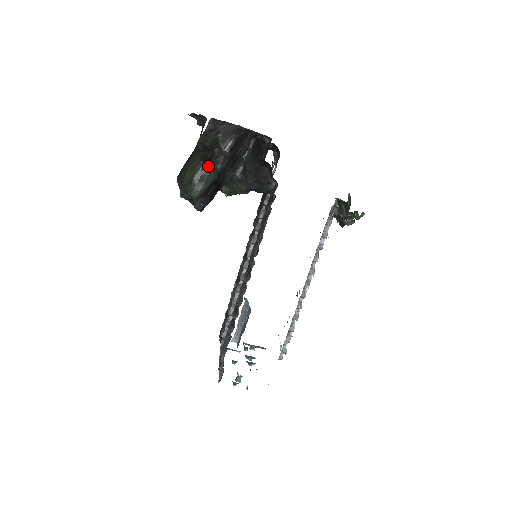
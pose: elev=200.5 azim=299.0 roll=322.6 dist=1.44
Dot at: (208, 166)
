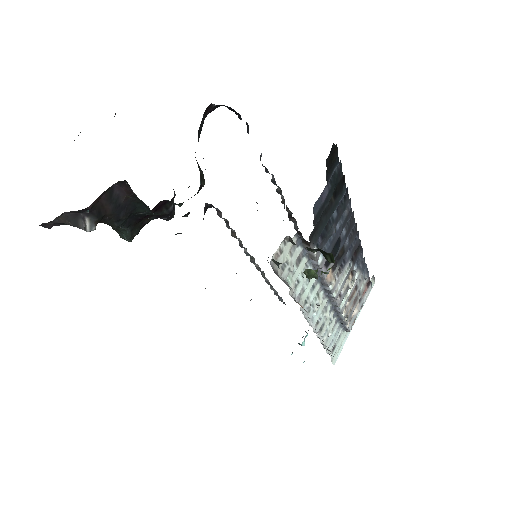
Dot at: occluded
